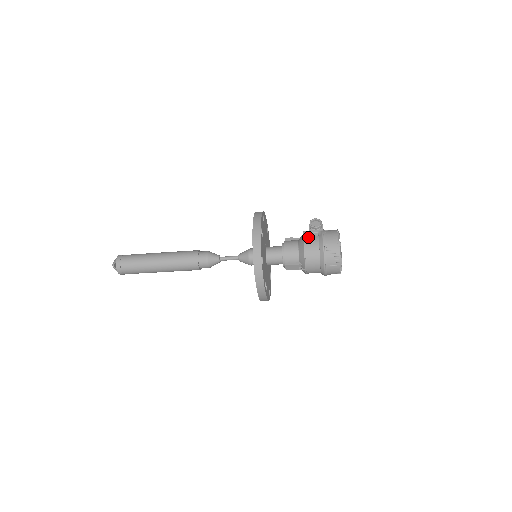
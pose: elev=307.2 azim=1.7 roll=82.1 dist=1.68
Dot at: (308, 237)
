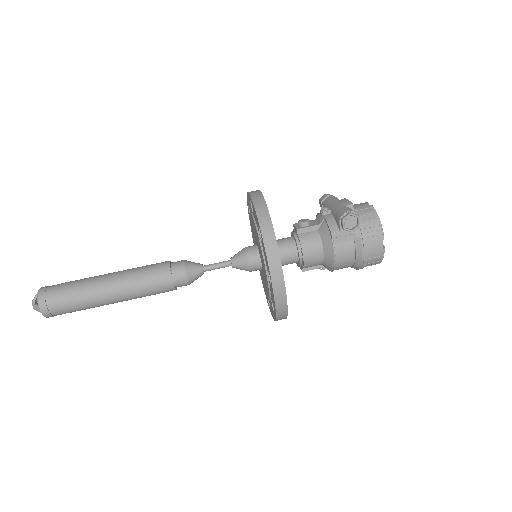
Dot at: (340, 245)
